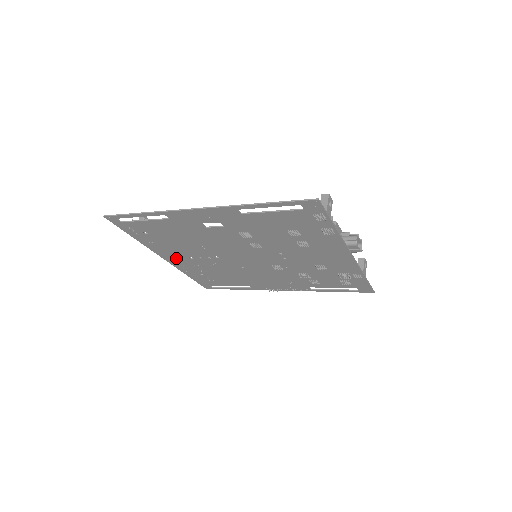
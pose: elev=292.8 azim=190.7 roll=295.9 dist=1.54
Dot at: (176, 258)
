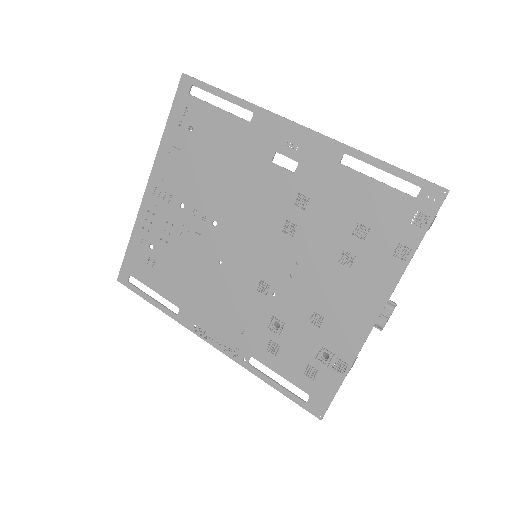
Dot at: (163, 195)
